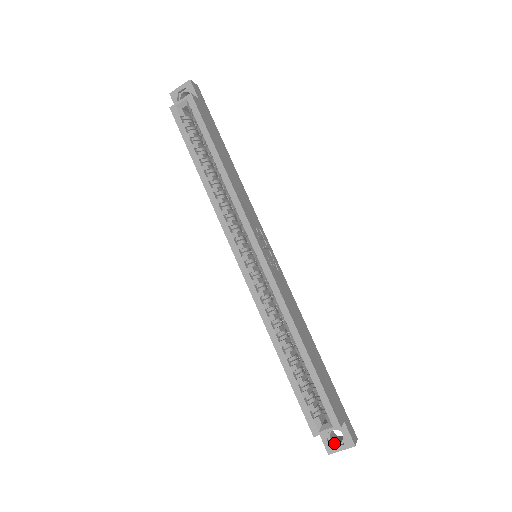
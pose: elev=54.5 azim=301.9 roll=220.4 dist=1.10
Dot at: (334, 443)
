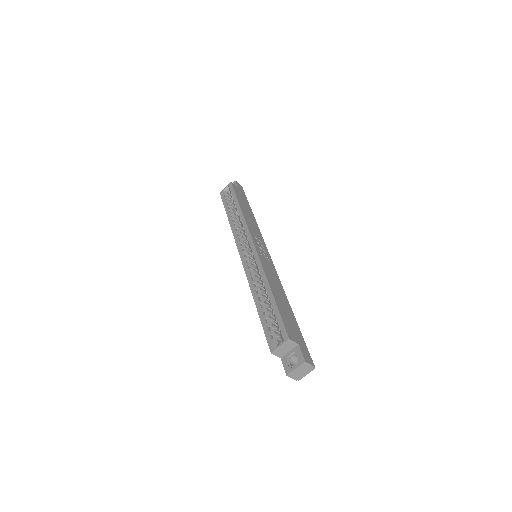
Dot at: (292, 367)
